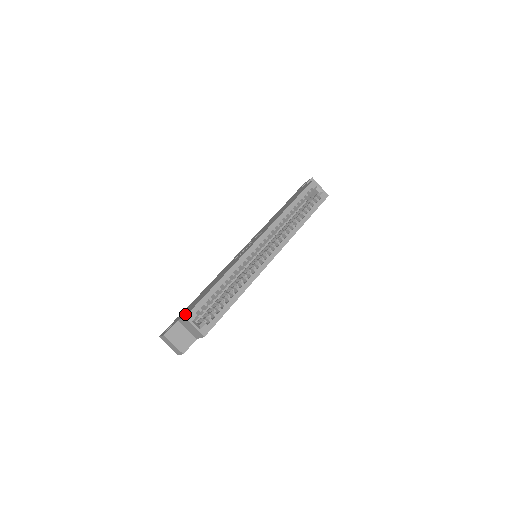
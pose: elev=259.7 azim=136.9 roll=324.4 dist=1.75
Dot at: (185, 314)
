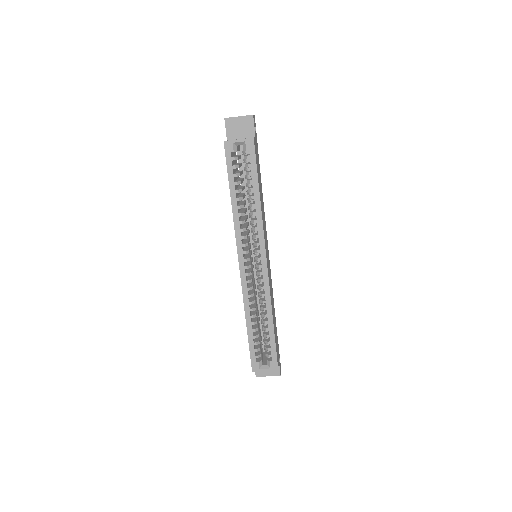
Dot at: occluded
